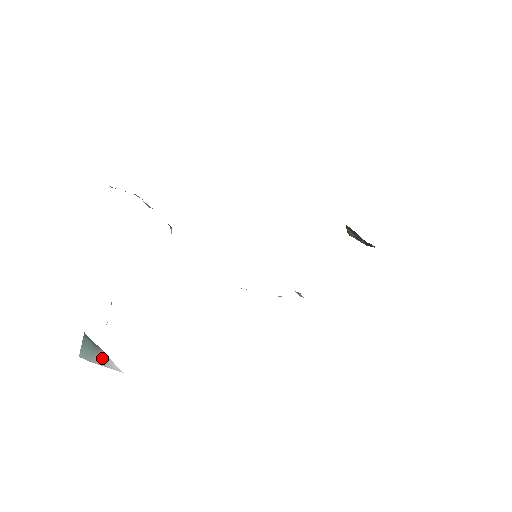
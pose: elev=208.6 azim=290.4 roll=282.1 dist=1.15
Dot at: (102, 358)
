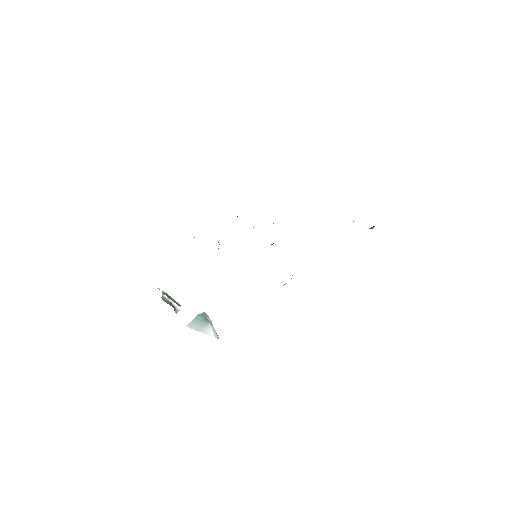
Dot at: (205, 328)
